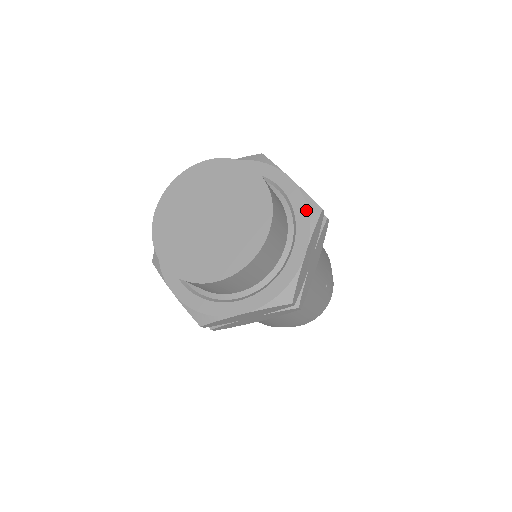
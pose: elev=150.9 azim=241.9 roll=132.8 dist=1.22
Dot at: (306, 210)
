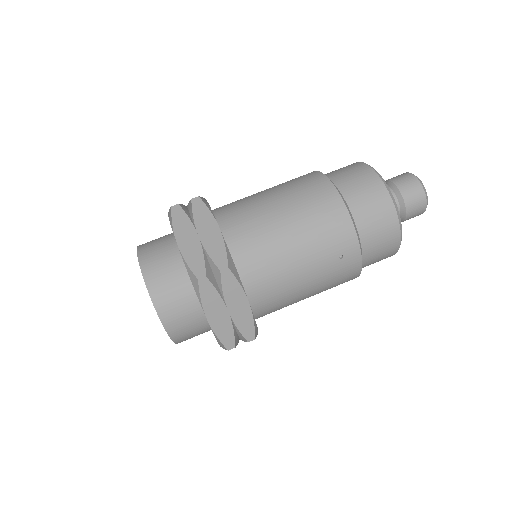
Dot at: (191, 281)
